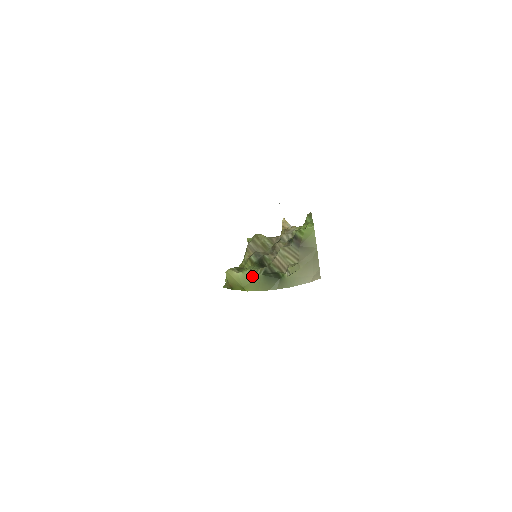
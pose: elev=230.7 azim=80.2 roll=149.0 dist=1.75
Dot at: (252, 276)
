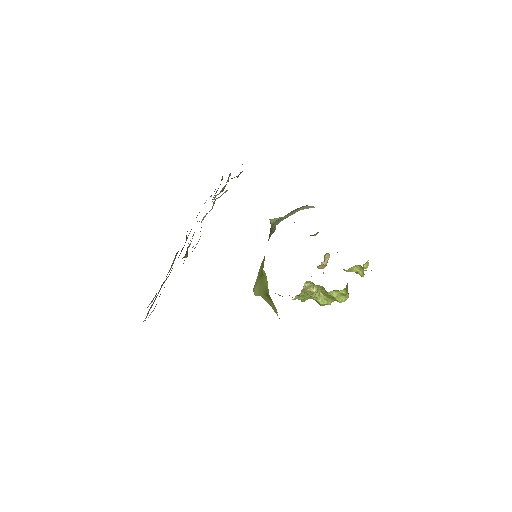
Dot at: (263, 264)
